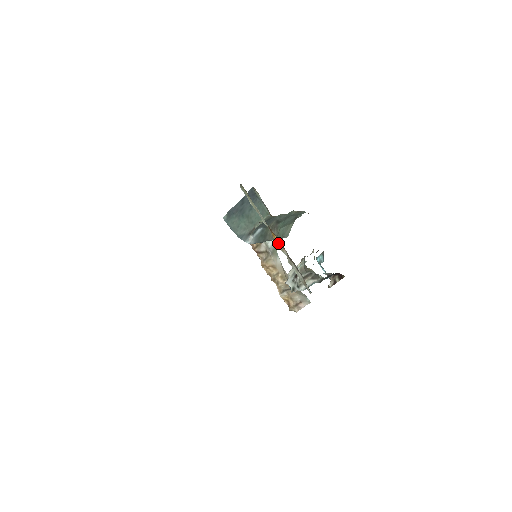
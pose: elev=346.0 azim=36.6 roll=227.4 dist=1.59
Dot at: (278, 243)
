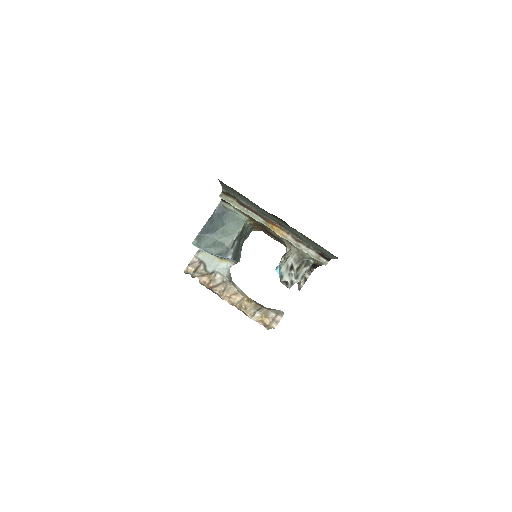
Dot at: (279, 232)
